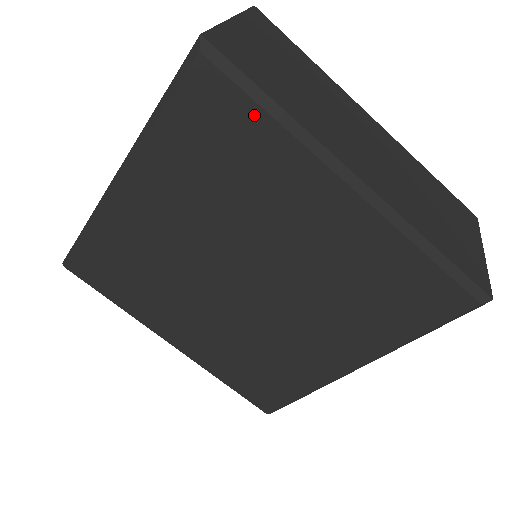
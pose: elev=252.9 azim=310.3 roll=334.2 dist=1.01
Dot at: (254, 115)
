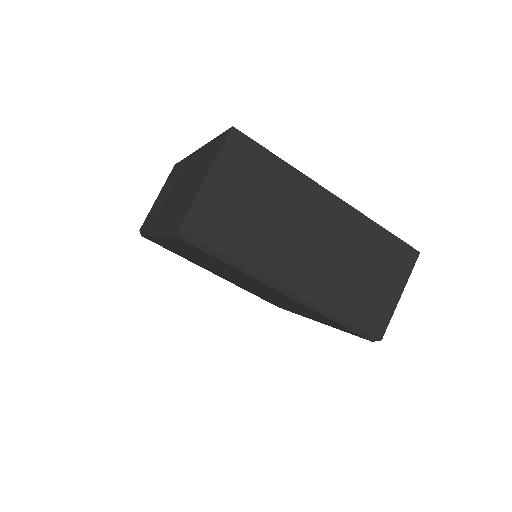
Dot at: (220, 261)
